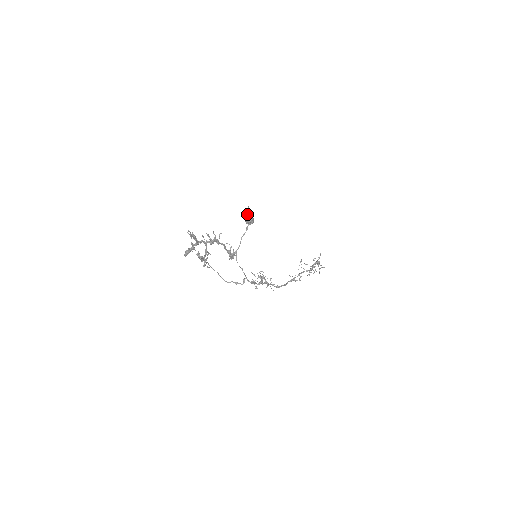
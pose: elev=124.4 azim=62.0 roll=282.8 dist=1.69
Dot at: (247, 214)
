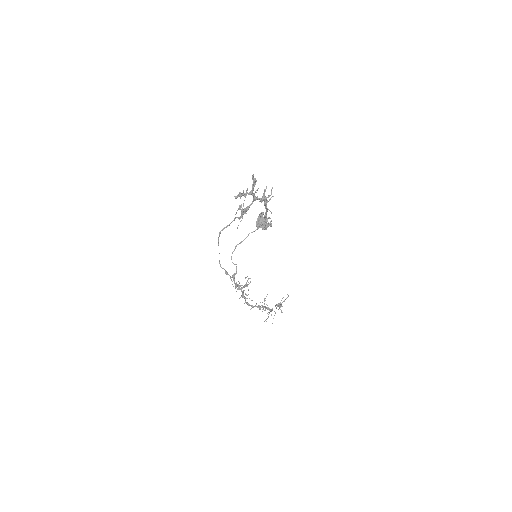
Dot at: occluded
